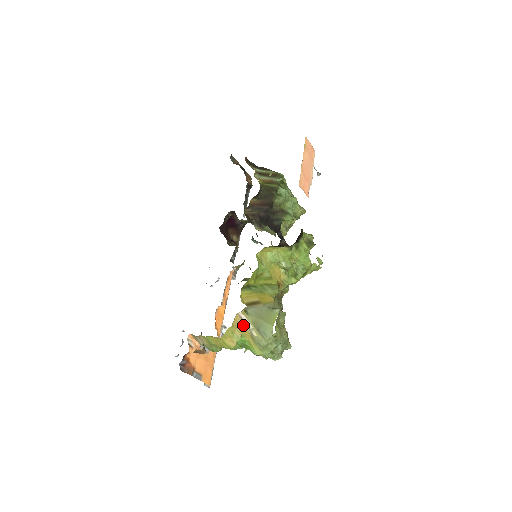
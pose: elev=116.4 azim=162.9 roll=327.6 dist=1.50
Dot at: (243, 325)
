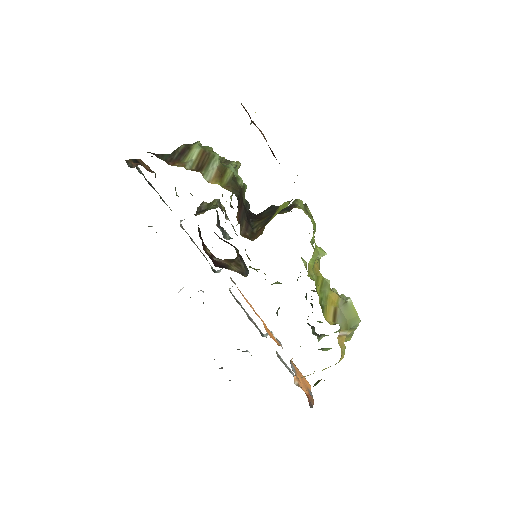
Dot at: (343, 338)
